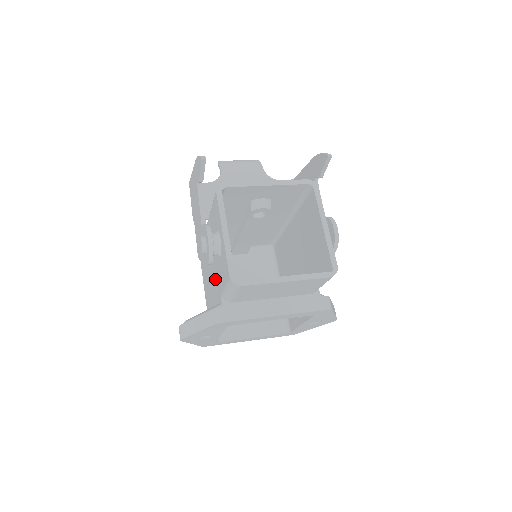
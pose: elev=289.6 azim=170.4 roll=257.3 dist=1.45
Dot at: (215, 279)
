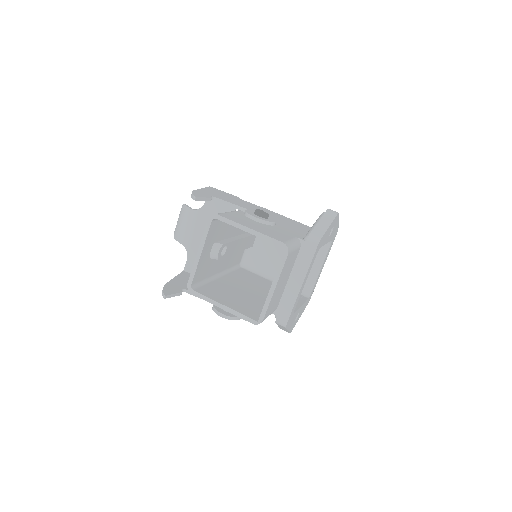
Dot at: occluded
